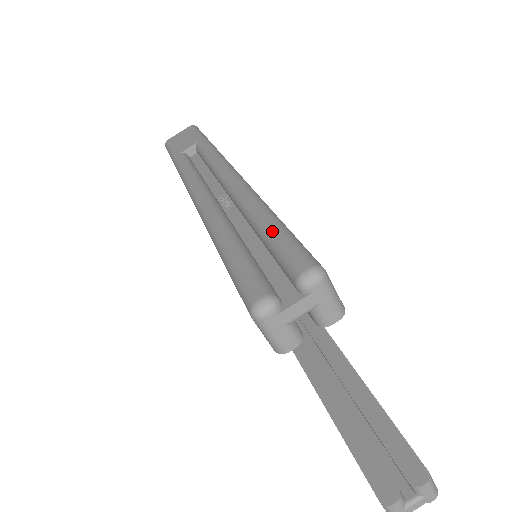
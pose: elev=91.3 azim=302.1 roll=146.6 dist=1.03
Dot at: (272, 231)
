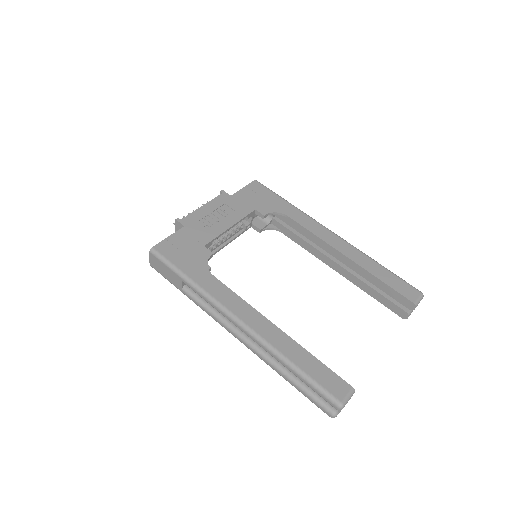
Dot at: (306, 384)
